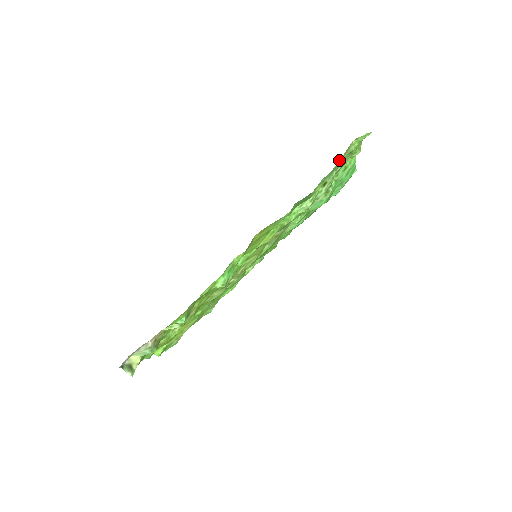
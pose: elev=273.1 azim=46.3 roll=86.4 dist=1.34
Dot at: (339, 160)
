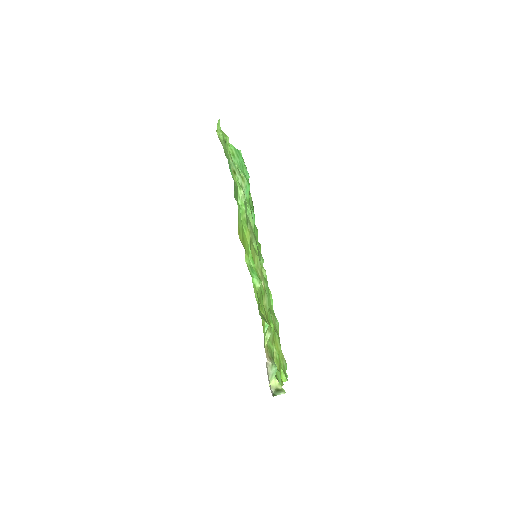
Dot at: (224, 150)
